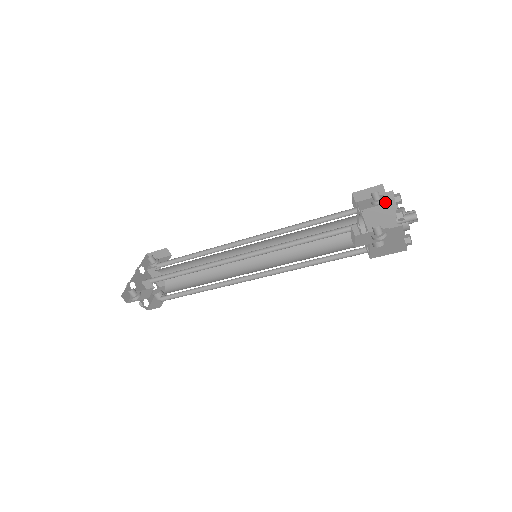
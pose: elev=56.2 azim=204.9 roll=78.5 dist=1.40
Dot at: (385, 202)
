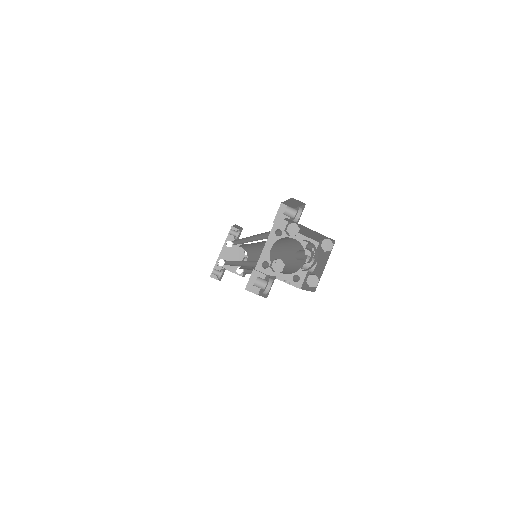
Dot at: occluded
